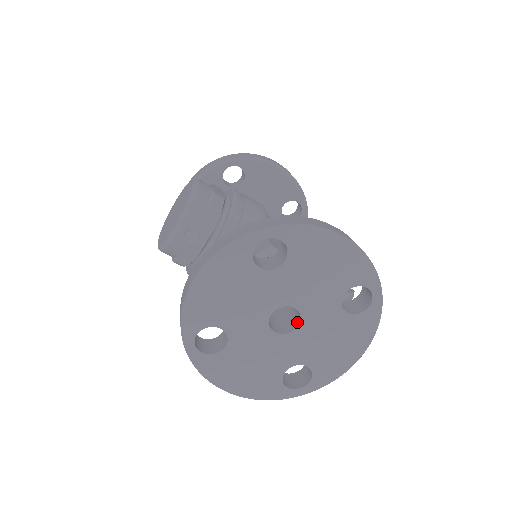
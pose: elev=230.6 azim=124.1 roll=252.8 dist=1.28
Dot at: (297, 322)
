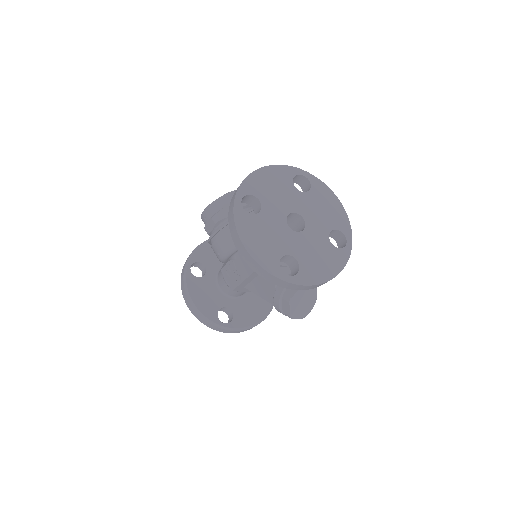
Dot at: (301, 232)
